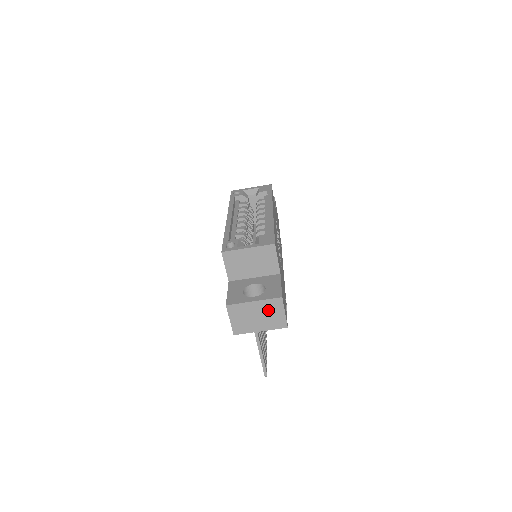
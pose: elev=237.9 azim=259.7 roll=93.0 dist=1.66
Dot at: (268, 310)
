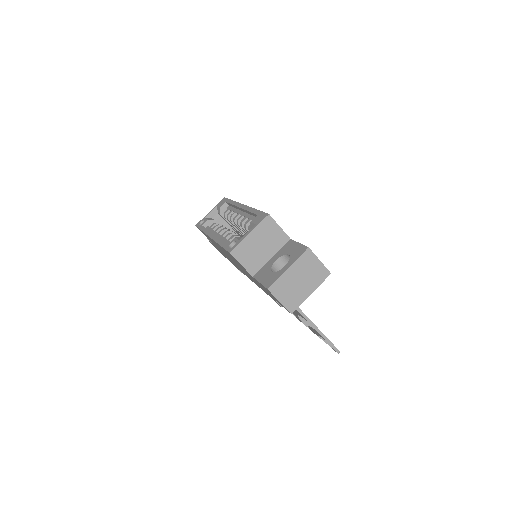
Dot at: (305, 268)
